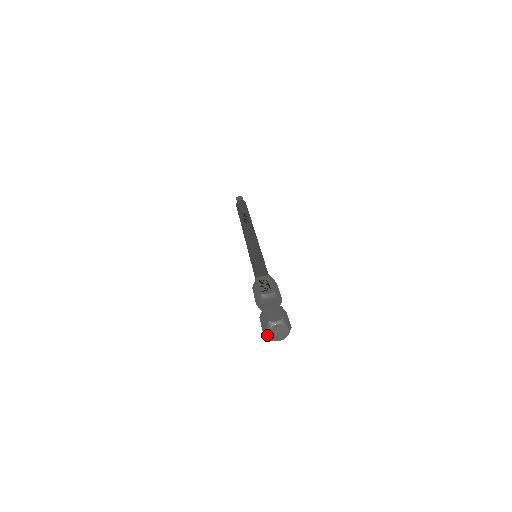
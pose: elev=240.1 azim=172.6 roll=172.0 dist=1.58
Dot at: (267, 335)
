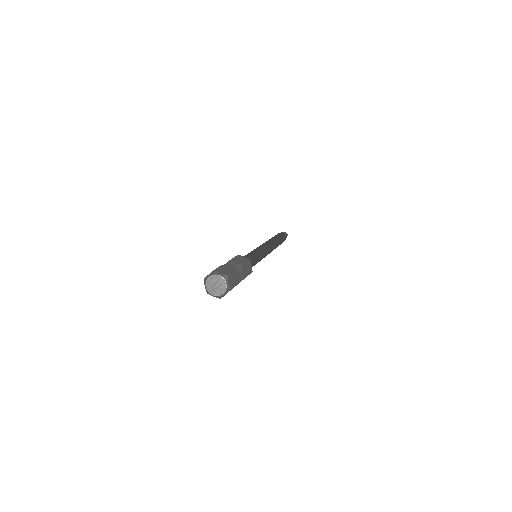
Dot at: (208, 293)
